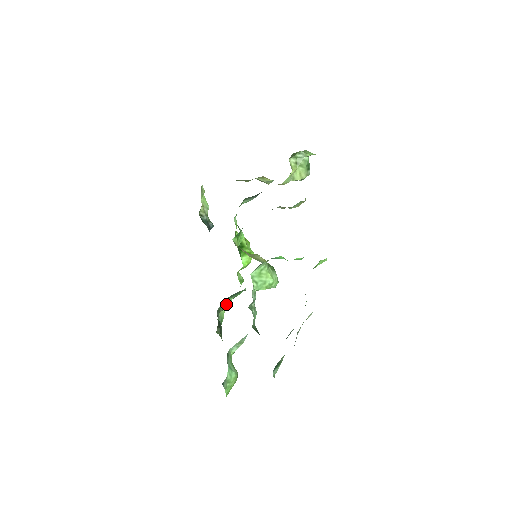
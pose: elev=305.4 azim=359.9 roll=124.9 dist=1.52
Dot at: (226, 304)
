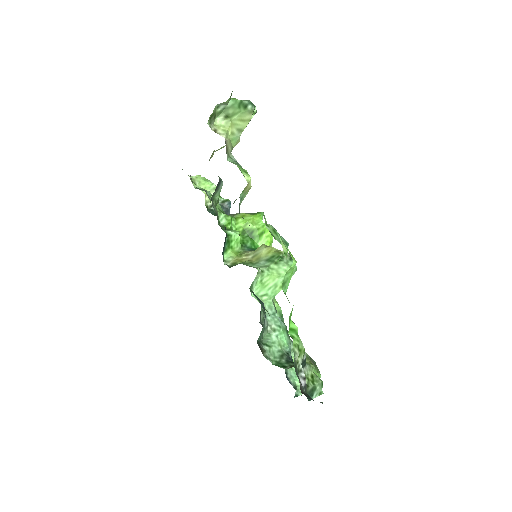
Dot at: occluded
